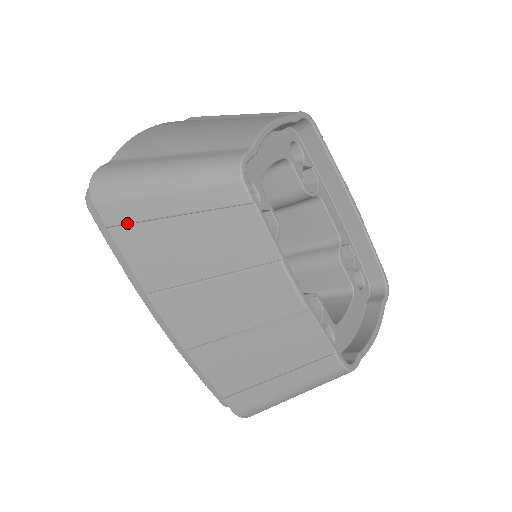
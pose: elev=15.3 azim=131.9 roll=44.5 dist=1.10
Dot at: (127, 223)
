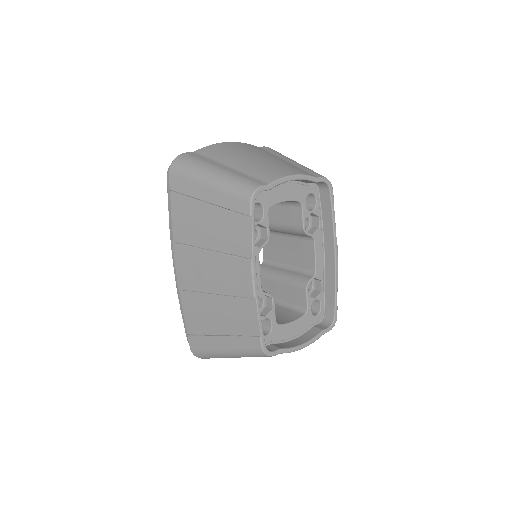
Dot at: (182, 193)
